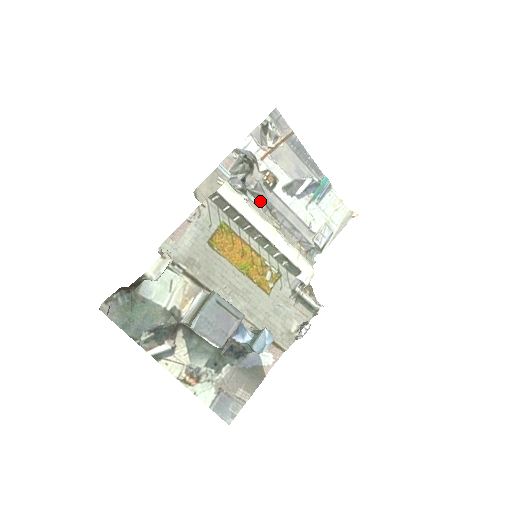
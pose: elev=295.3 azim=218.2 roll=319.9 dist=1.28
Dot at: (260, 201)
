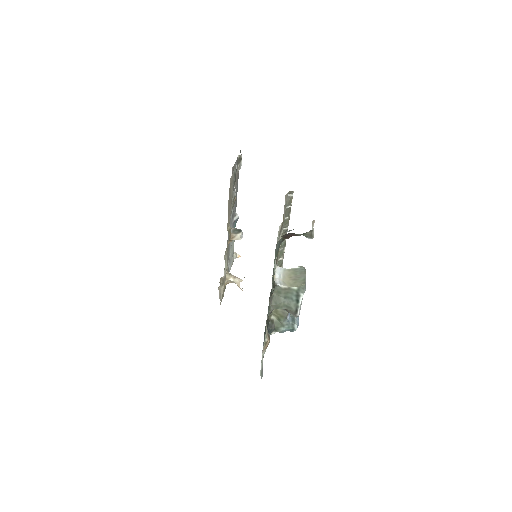
Dot at: occluded
